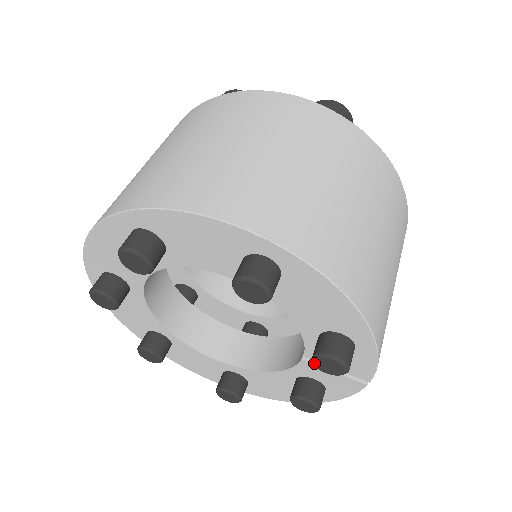
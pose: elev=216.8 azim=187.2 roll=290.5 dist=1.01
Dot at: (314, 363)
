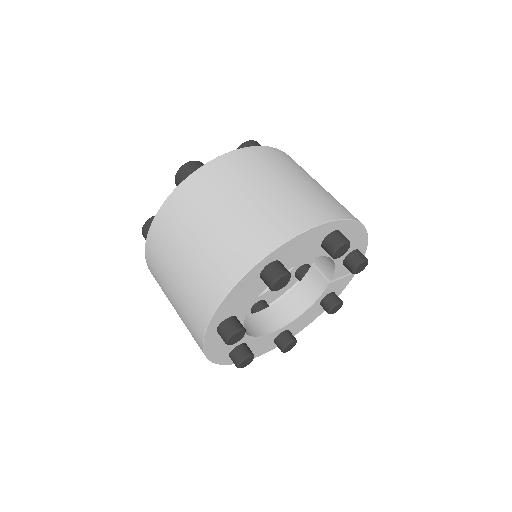
Dot at: (354, 272)
